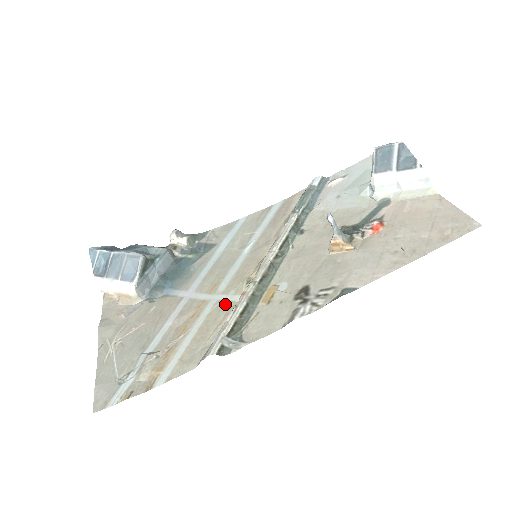
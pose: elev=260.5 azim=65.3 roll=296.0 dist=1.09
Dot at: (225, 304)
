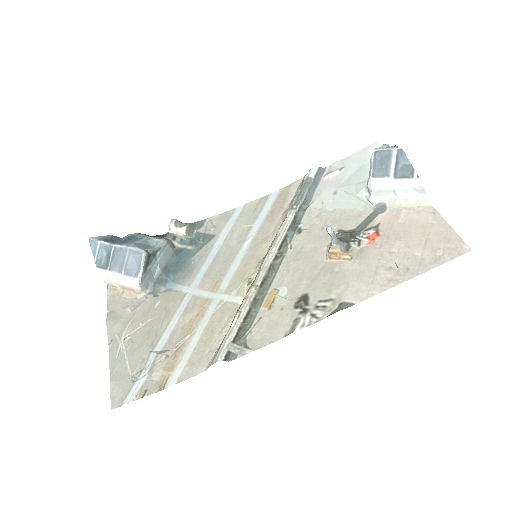
Dot at: (228, 305)
